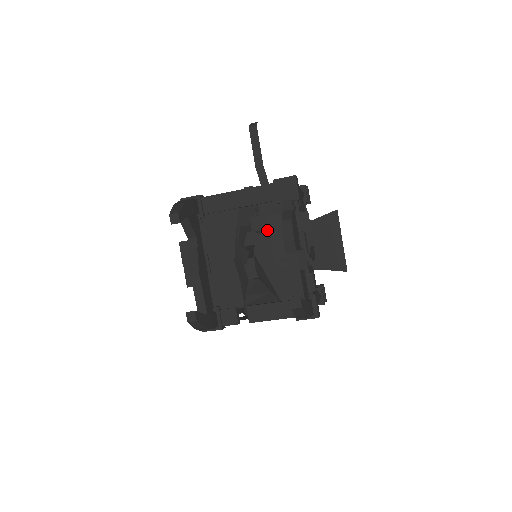
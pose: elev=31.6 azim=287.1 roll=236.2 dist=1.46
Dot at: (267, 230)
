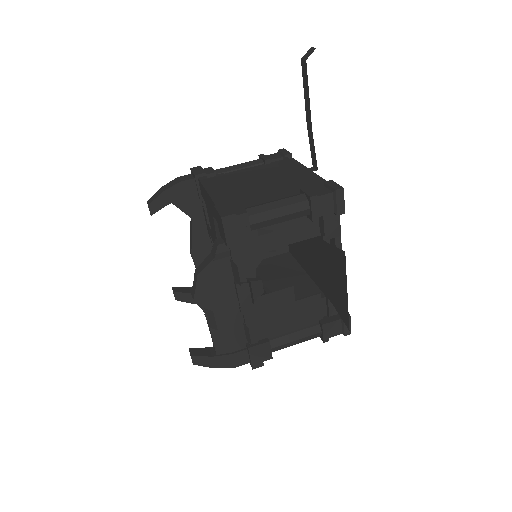
Dot at: occluded
